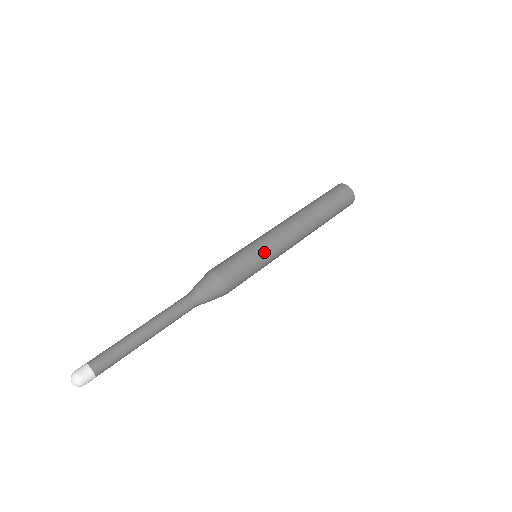
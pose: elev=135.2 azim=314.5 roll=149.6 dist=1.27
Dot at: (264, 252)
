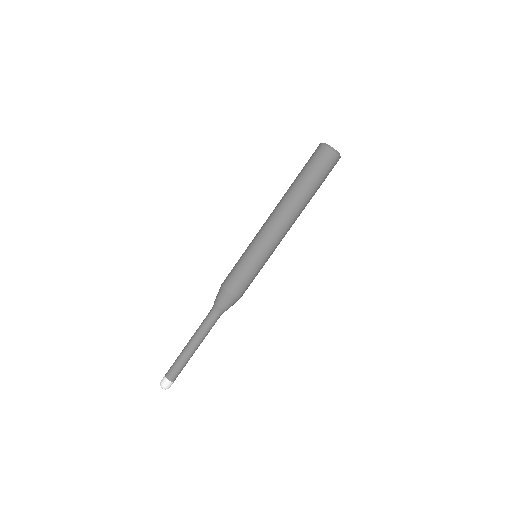
Dot at: occluded
